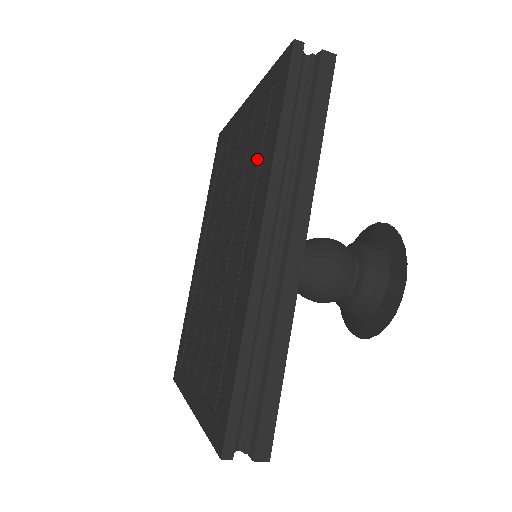
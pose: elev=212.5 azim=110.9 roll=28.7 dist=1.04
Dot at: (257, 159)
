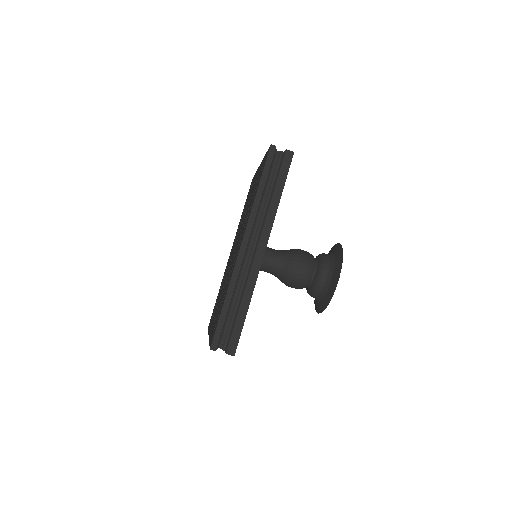
Dot at: (251, 203)
